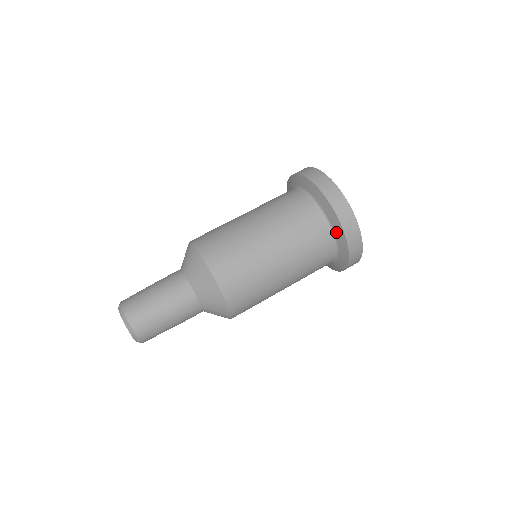
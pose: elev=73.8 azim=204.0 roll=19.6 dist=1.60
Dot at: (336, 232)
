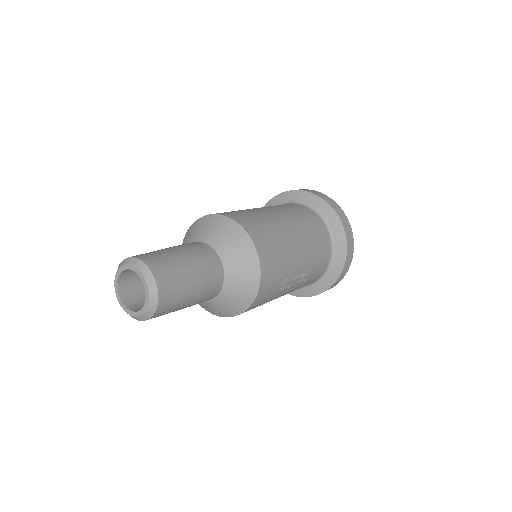
Dot at: (317, 207)
